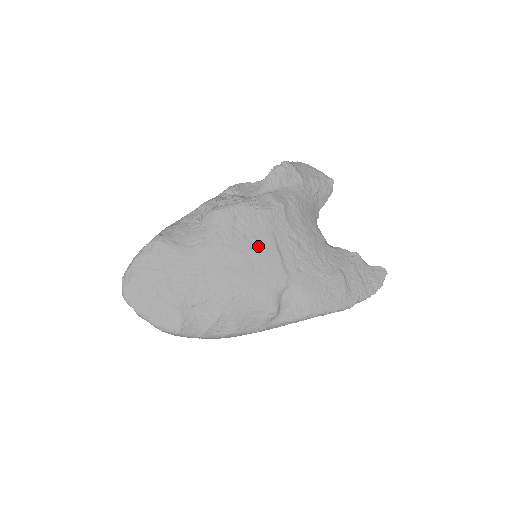
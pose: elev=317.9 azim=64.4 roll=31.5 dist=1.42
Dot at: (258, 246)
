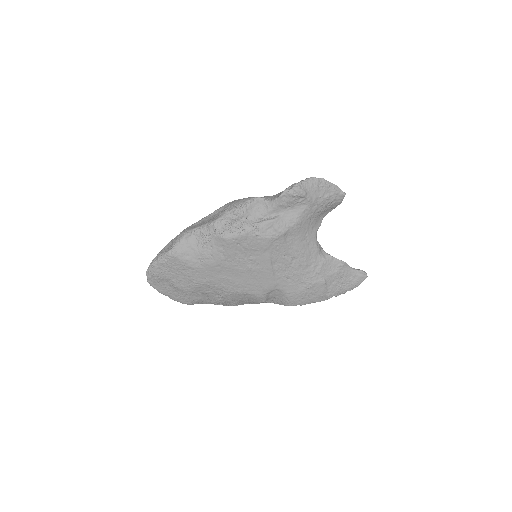
Dot at: (255, 264)
